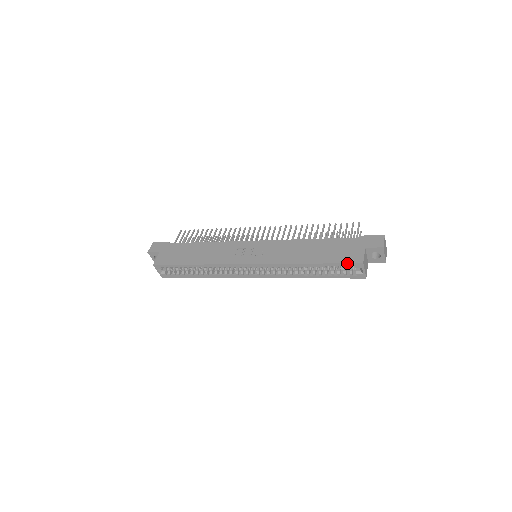
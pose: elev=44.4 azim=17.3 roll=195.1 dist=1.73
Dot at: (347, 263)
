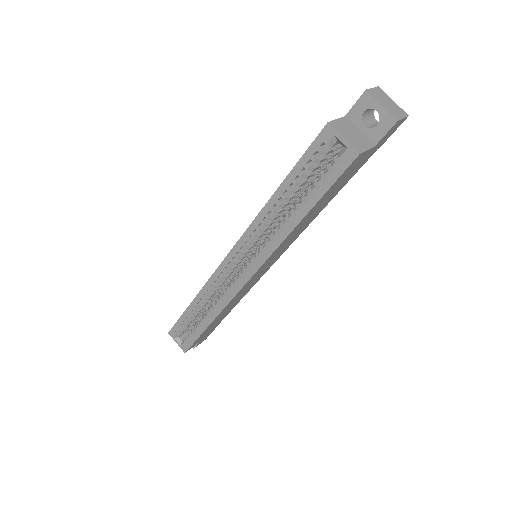
Dot at: (311, 144)
